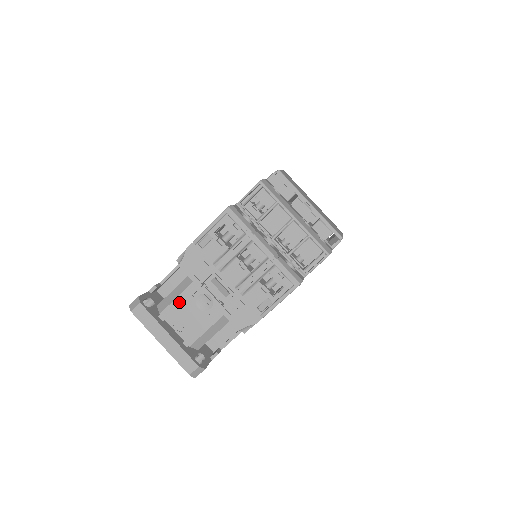
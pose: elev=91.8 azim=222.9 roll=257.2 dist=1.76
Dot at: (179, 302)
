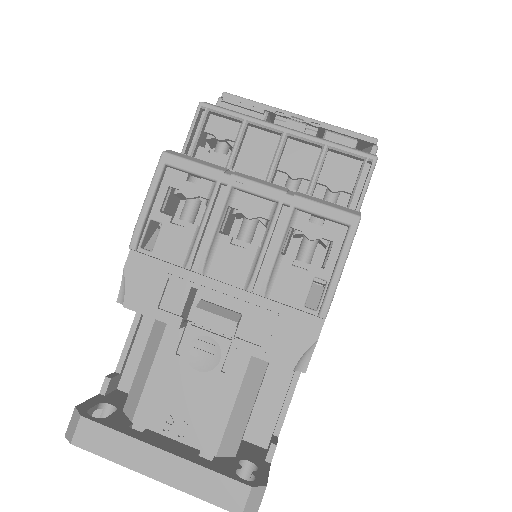
Dot at: (157, 379)
